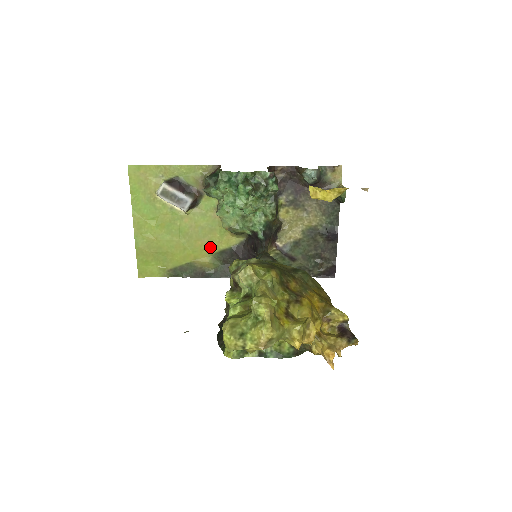
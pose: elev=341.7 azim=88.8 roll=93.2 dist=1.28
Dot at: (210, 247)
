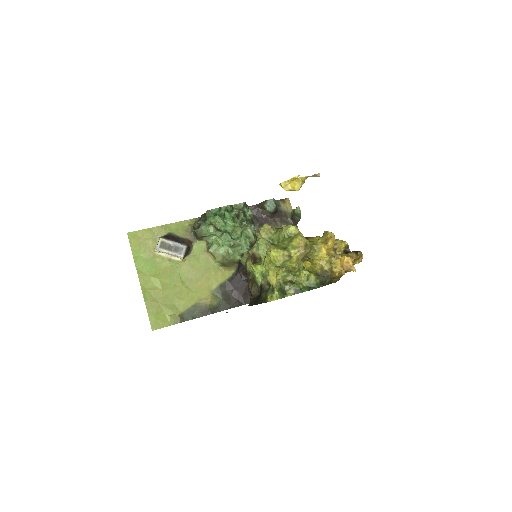
Dot at: (209, 285)
